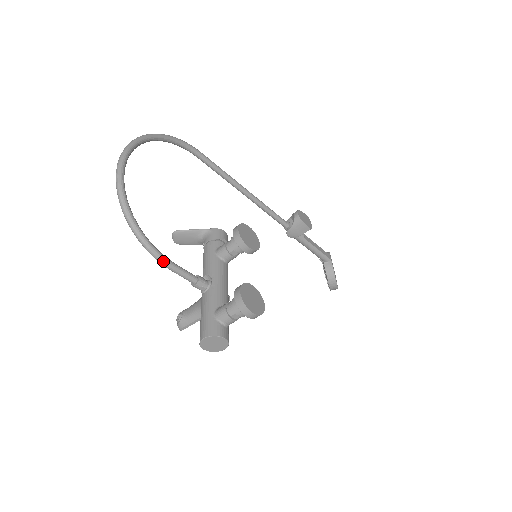
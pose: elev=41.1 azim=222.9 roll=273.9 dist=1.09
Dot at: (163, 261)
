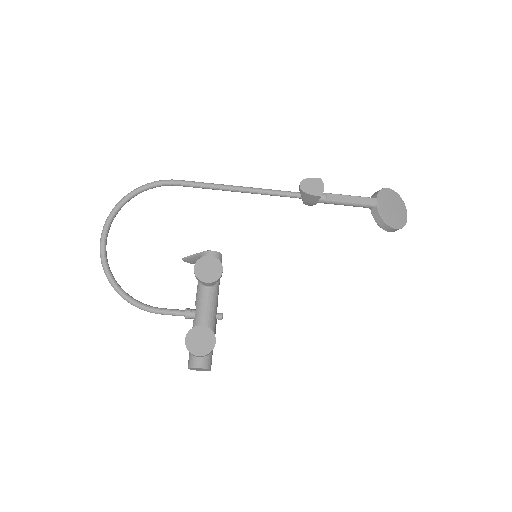
Dot at: (150, 312)
